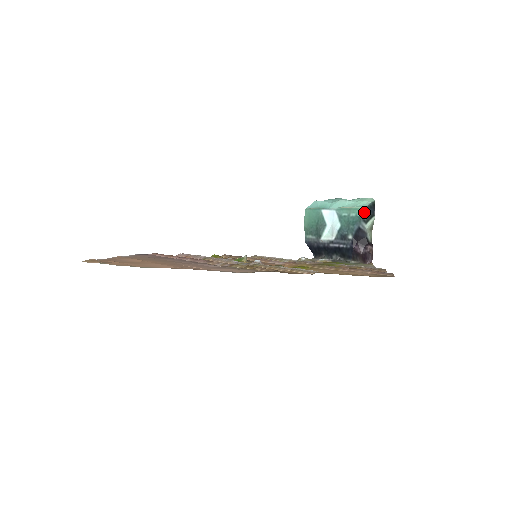
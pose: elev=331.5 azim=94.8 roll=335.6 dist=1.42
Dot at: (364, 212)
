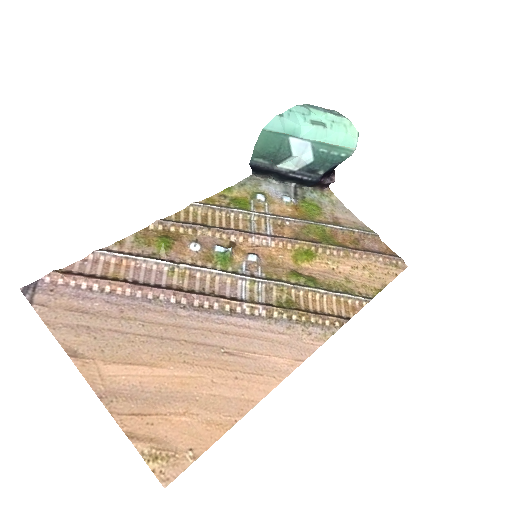
Dot at: (351, 154)
